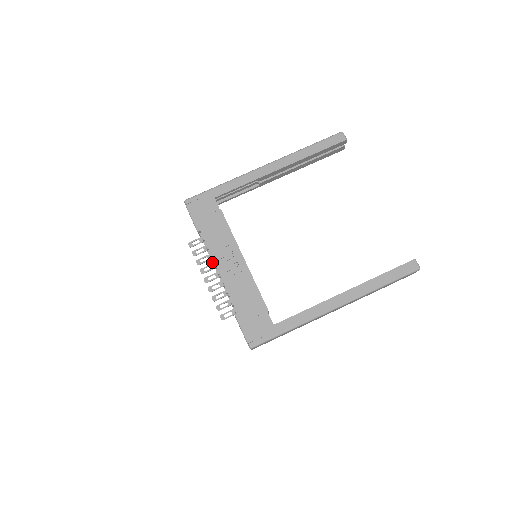
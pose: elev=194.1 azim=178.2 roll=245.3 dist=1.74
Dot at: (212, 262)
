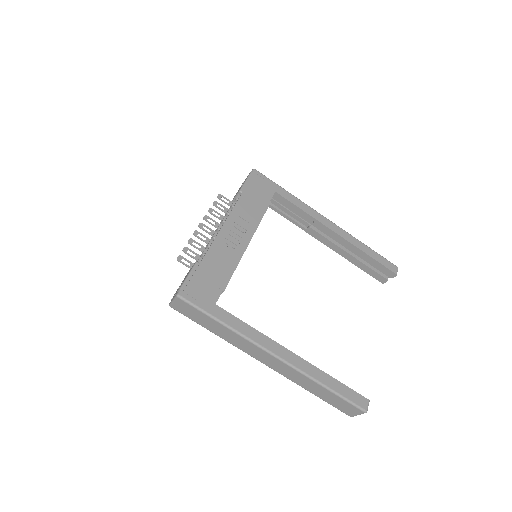
Dot at: (224, 217)
